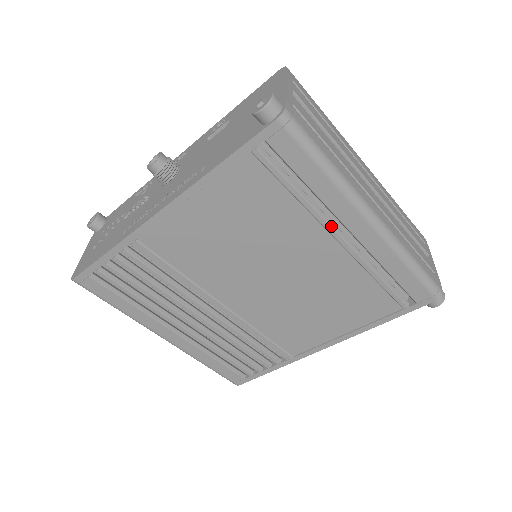
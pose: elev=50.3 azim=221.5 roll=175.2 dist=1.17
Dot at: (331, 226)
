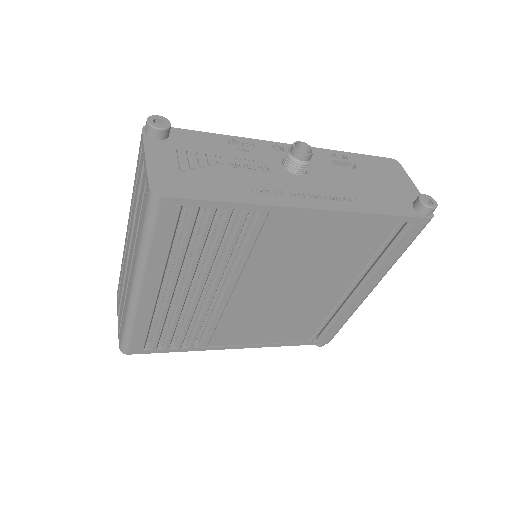
Dot at: occluded
